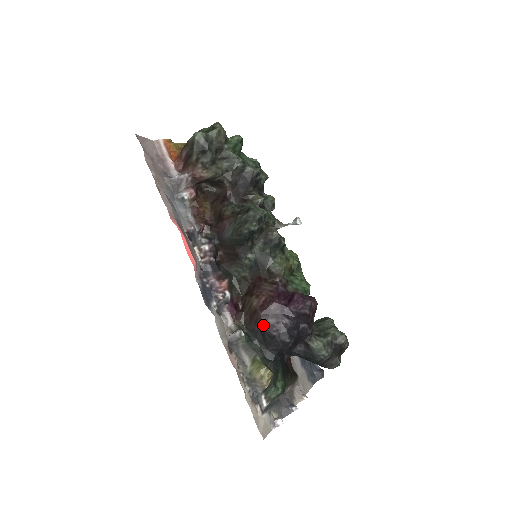
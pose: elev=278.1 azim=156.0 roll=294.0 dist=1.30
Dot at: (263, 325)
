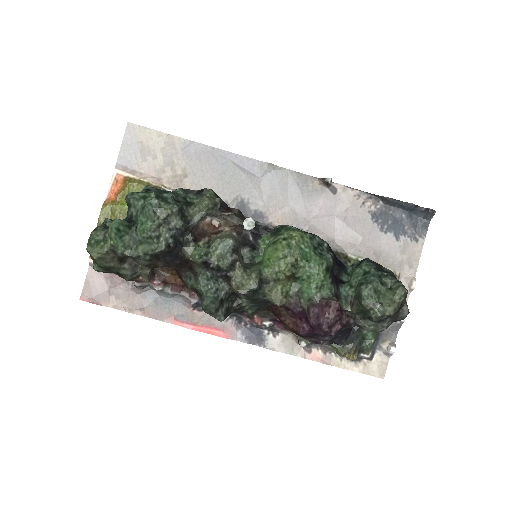
Dot at: occluded
